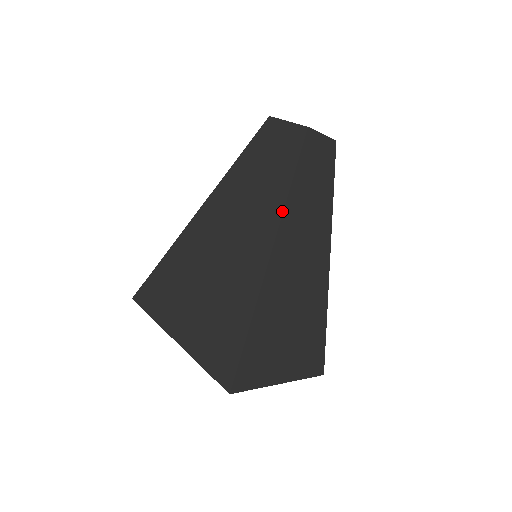
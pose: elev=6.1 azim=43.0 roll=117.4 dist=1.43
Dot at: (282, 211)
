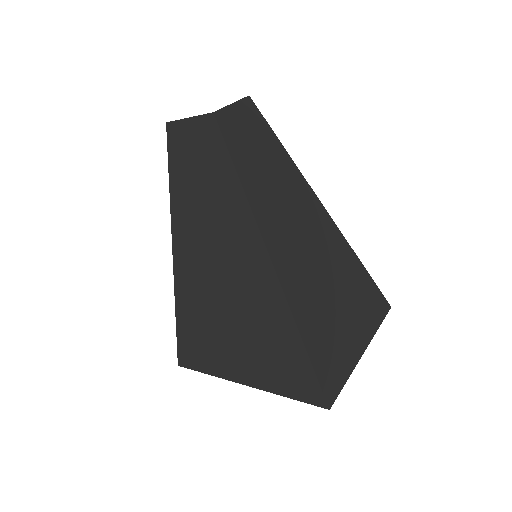
Dot at: (252, 216)
